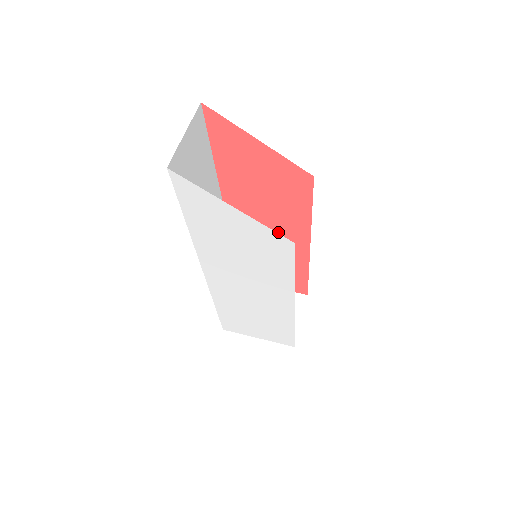
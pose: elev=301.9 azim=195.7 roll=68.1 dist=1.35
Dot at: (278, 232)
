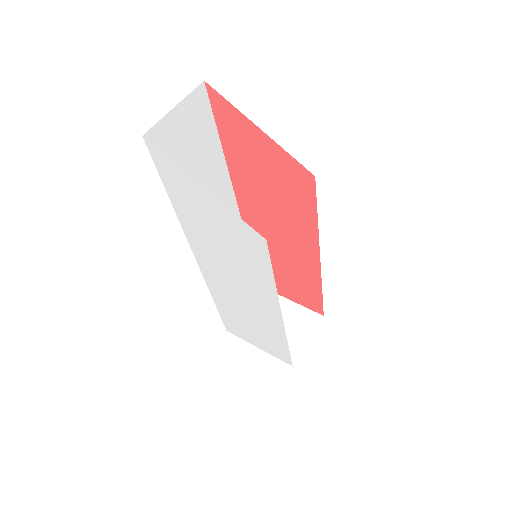
Dot at: (288, 237)
